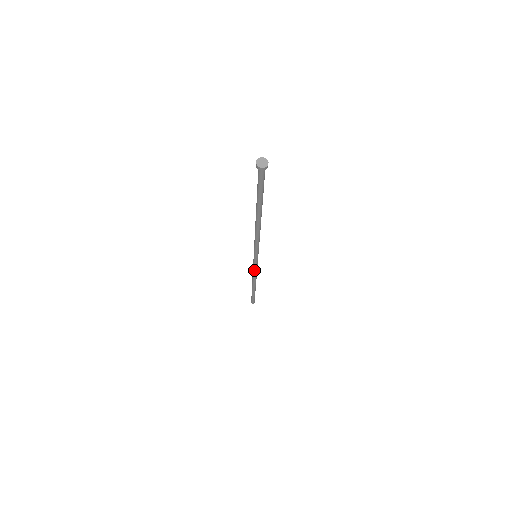
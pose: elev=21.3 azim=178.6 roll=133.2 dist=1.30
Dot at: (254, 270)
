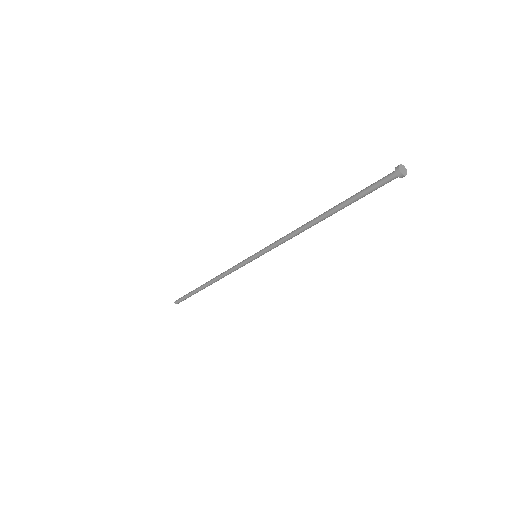
Dot at: (235, 270)
